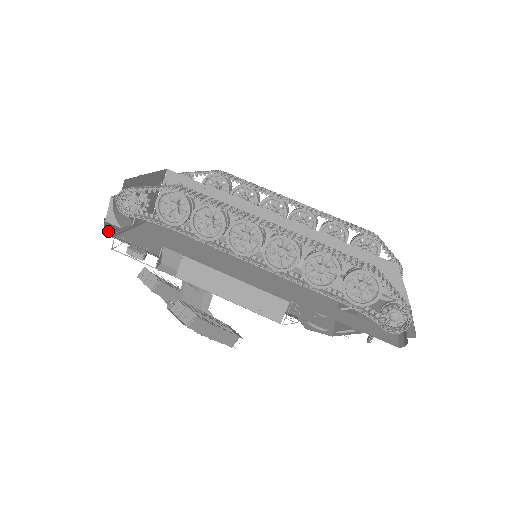
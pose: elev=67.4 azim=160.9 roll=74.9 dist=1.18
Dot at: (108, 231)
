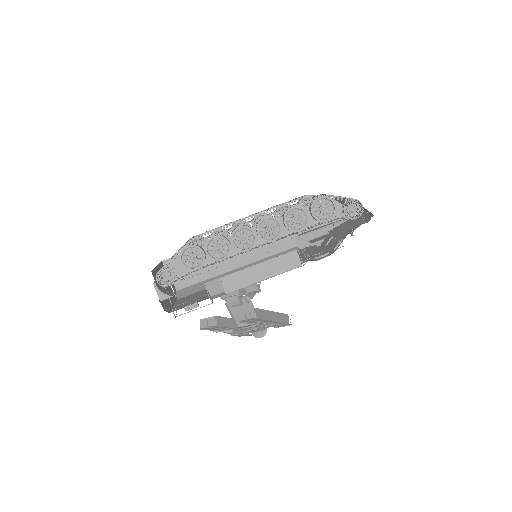
Dot at: (165, 309)
